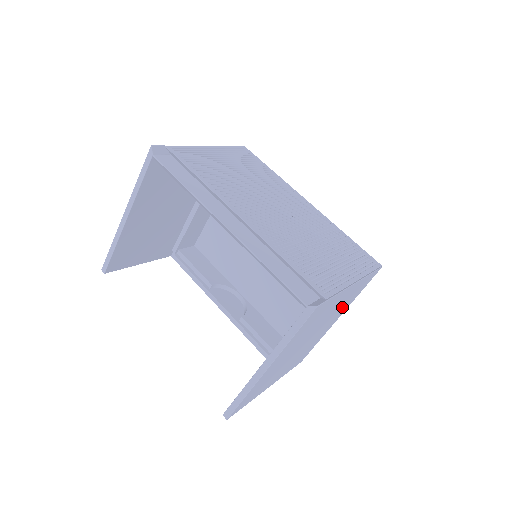
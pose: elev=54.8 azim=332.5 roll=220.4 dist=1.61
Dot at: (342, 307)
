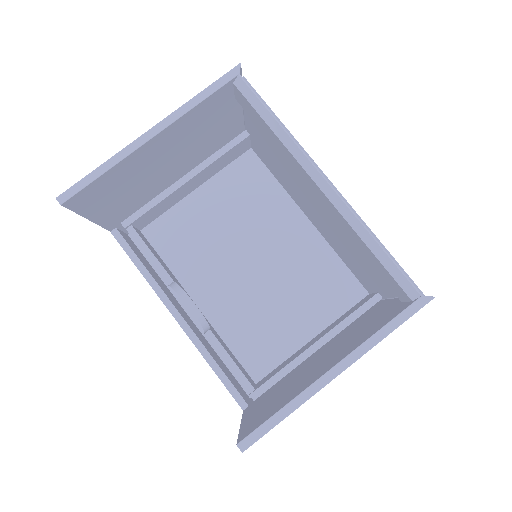
Dot at: occluded
